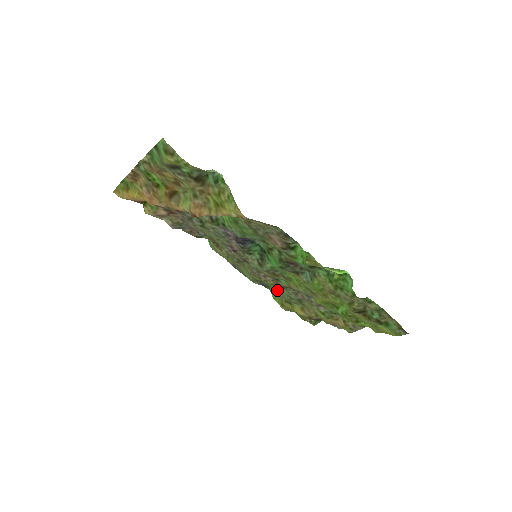
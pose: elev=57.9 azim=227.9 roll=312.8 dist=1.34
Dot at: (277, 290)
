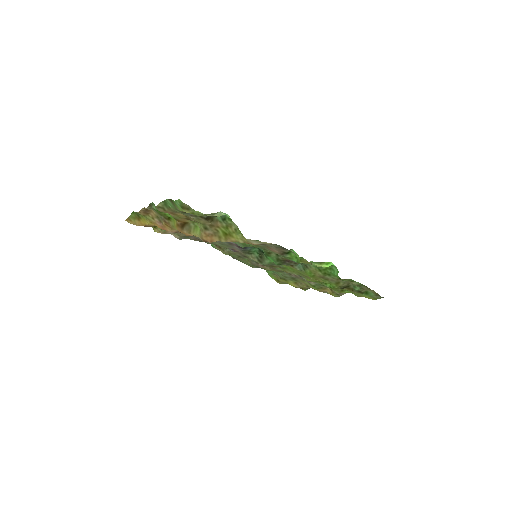
Dot at: (272, 271)
